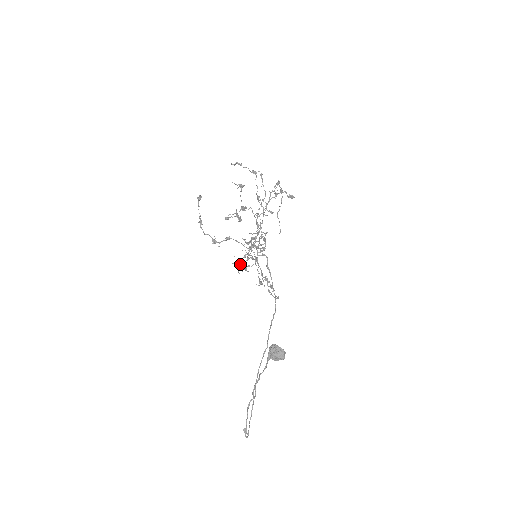
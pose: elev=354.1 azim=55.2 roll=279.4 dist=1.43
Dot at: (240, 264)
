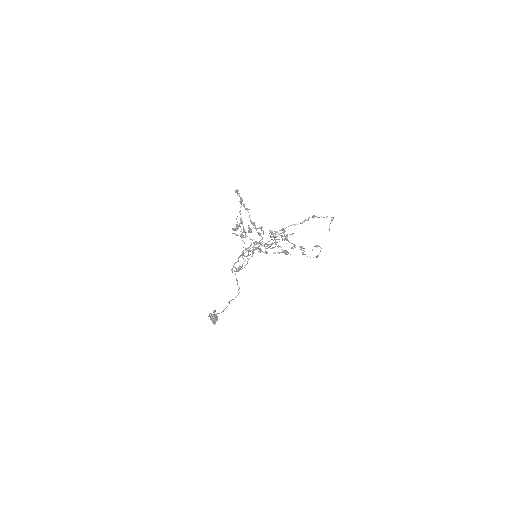
Dot at: (257, 243)
